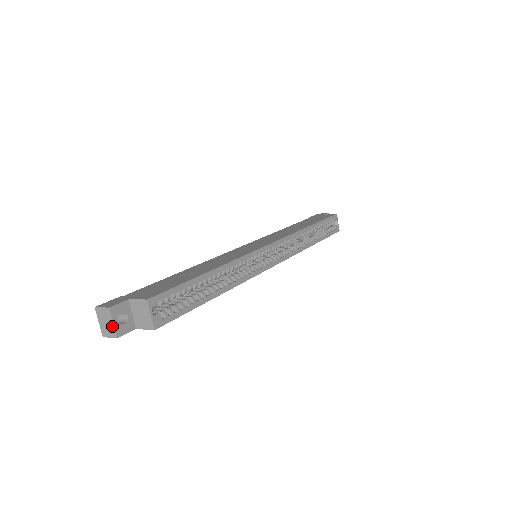
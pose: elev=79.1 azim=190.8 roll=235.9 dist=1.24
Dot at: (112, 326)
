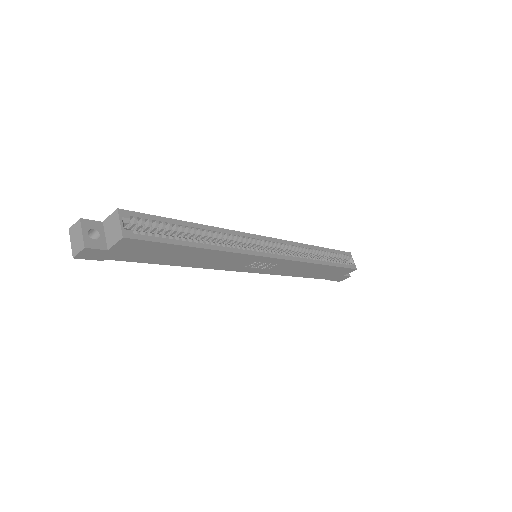
Dot at: (81, 237)
